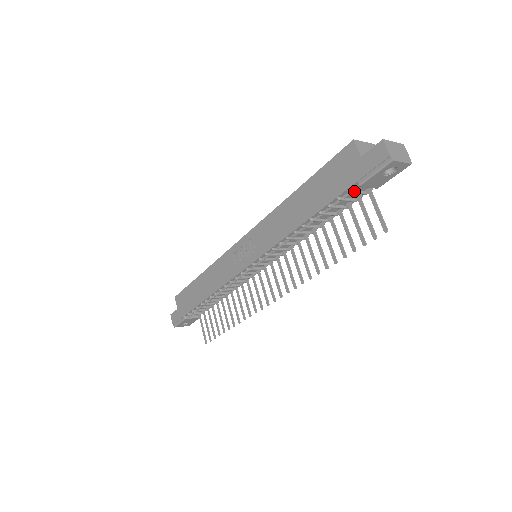
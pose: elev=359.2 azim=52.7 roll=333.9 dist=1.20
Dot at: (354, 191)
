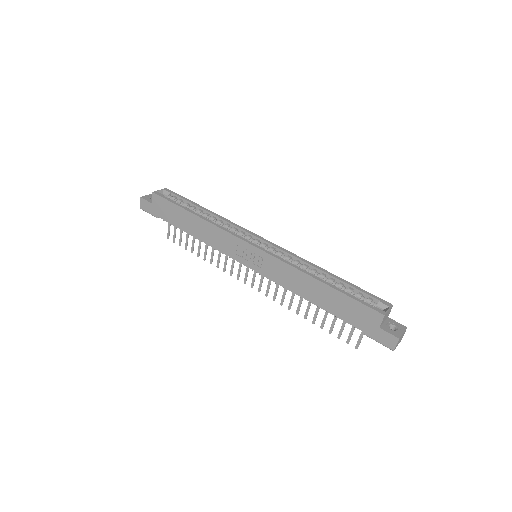
Dot at: occluded
